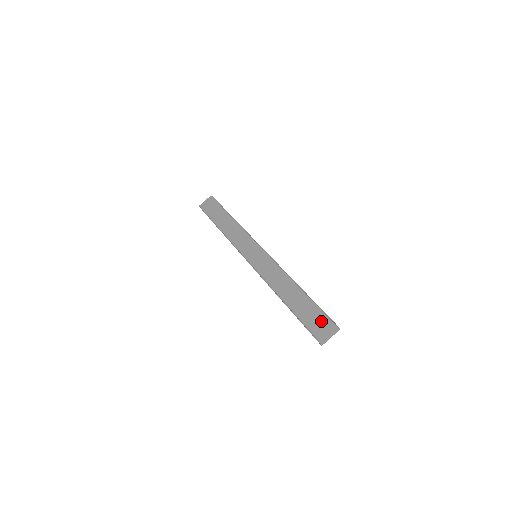
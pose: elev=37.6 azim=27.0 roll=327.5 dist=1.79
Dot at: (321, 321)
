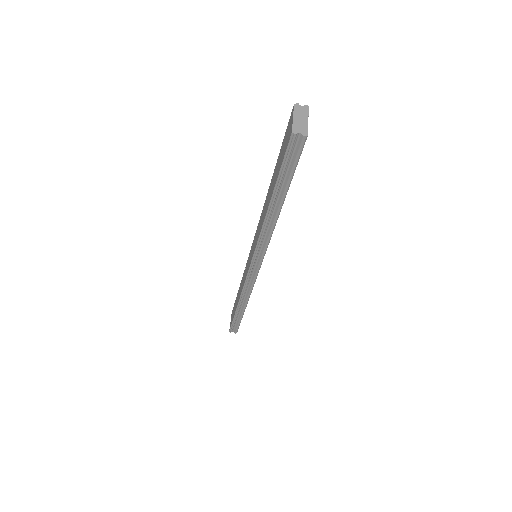
Dot at: (286, 134)
